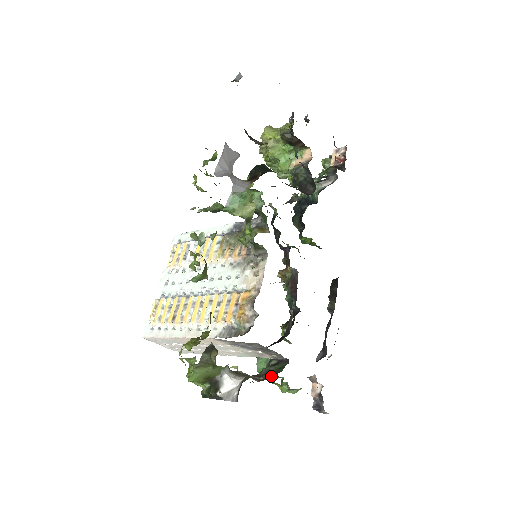
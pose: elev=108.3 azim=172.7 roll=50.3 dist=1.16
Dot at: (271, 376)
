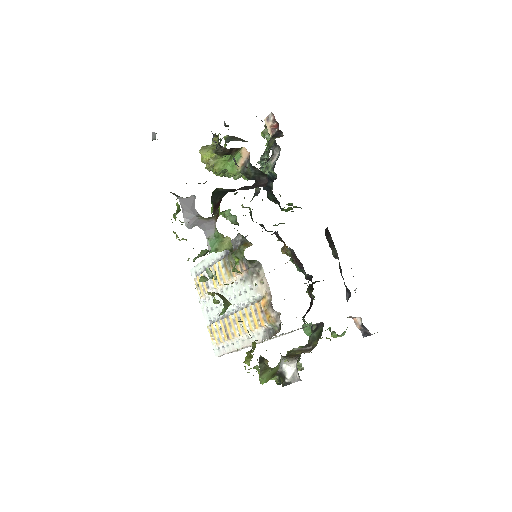
Dot at: (317, 342)
